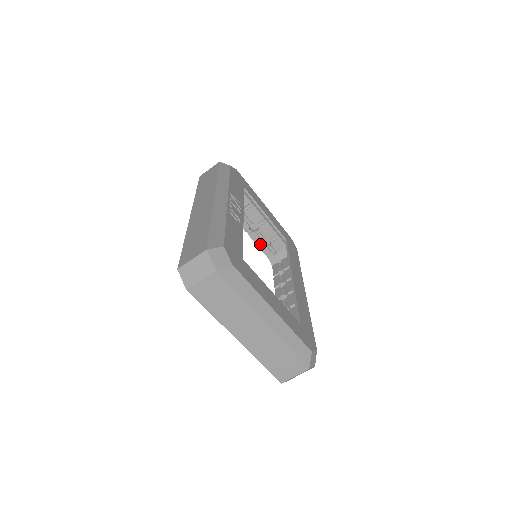
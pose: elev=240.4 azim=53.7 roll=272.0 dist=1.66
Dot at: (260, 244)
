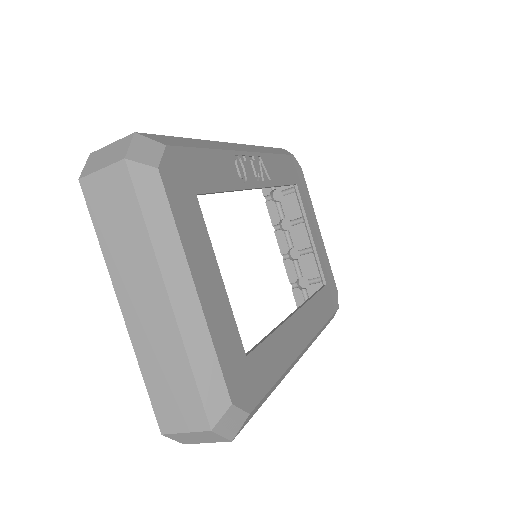
Dot at: (293, 281)
